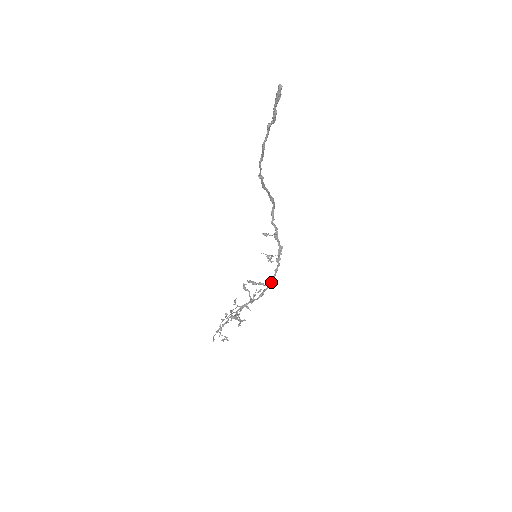
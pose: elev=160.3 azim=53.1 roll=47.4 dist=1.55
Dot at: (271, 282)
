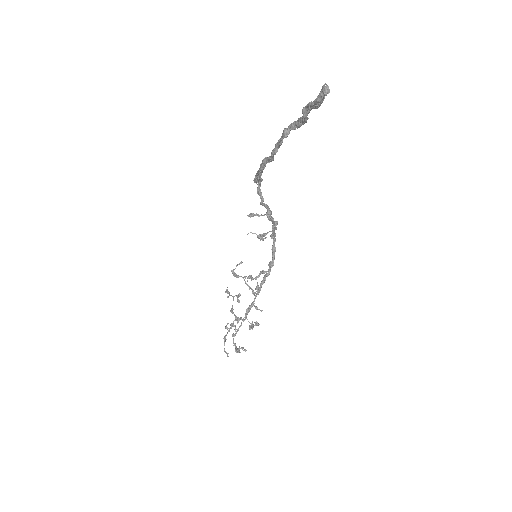
Dot at: (272, 265)
